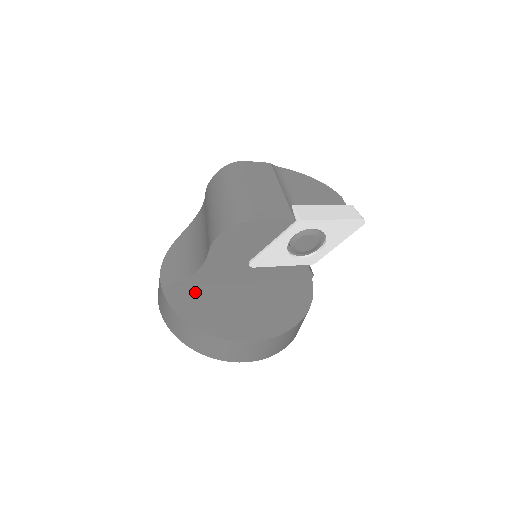
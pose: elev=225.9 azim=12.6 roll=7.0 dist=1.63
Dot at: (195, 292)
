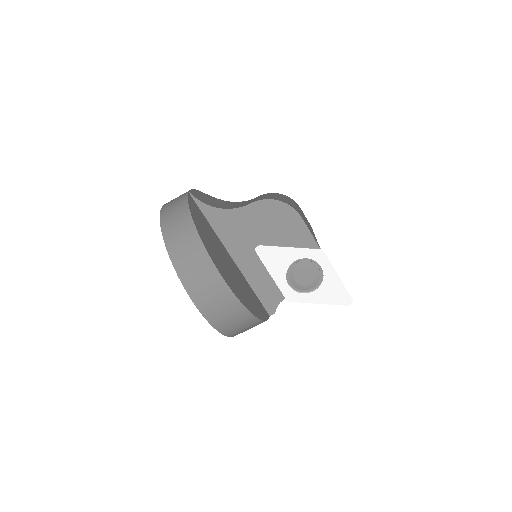
Dot at: (205, 220)
